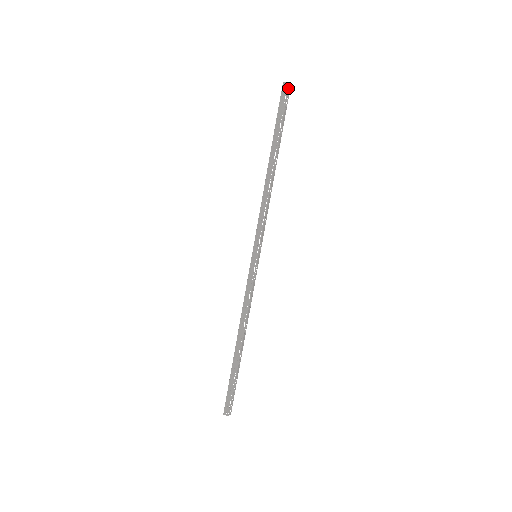
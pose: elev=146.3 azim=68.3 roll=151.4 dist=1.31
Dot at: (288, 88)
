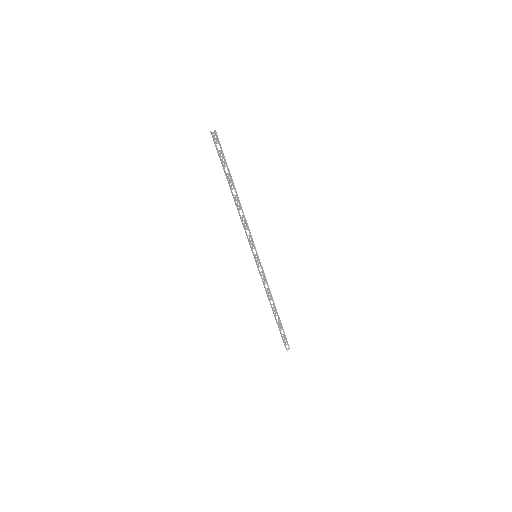
Dot at: (213, 137)
